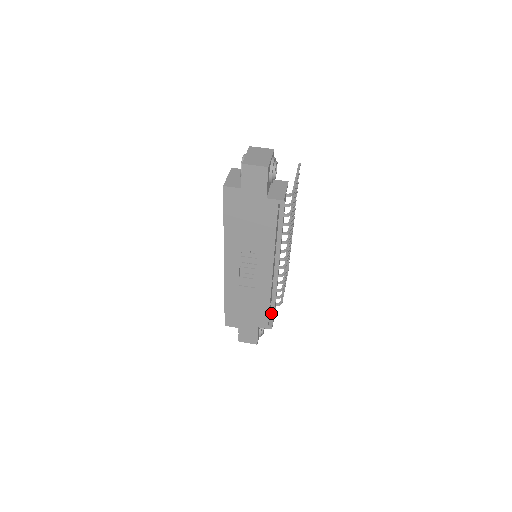
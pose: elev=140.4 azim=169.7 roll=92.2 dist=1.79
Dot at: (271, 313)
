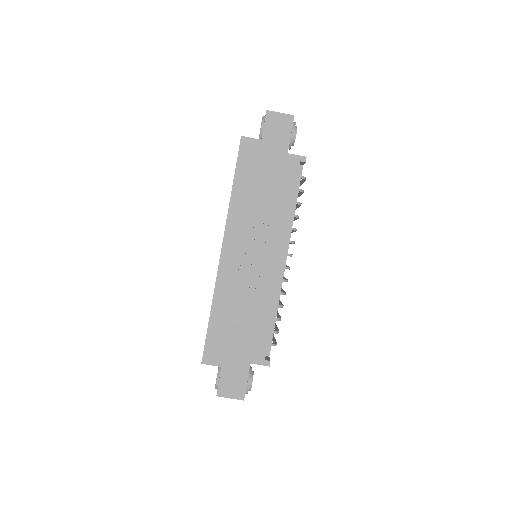
Dot at: occluded
